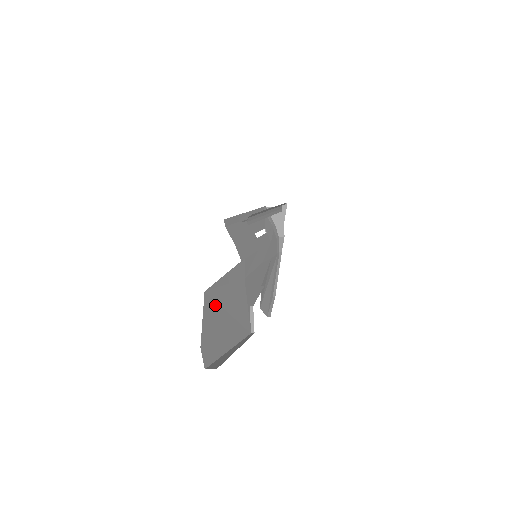
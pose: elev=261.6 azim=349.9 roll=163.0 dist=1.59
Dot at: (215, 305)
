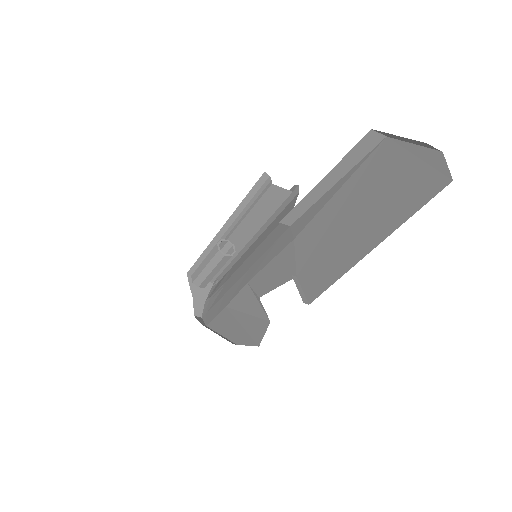
Dot at: occluded
